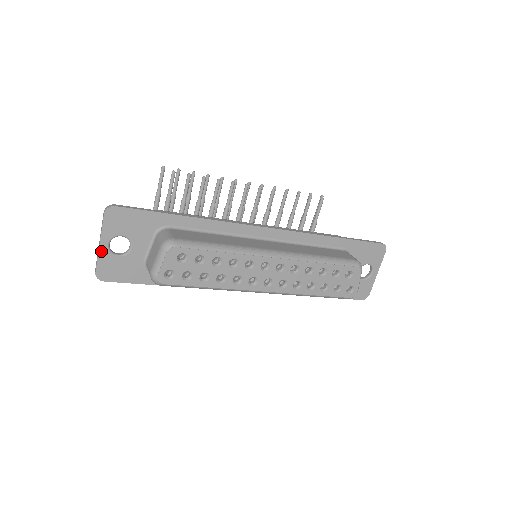
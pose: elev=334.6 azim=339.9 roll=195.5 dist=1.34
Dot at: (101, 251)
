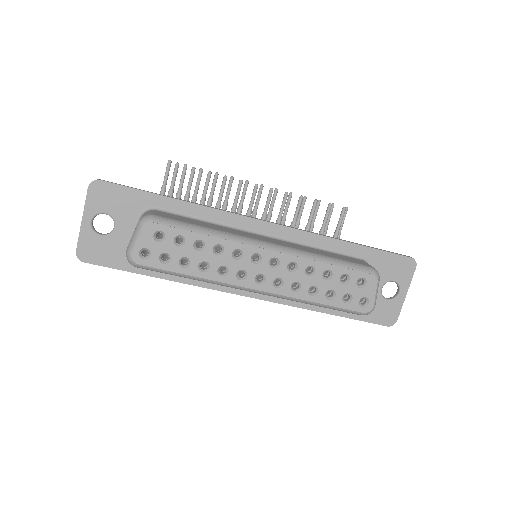
Dot at: (83, 228)
